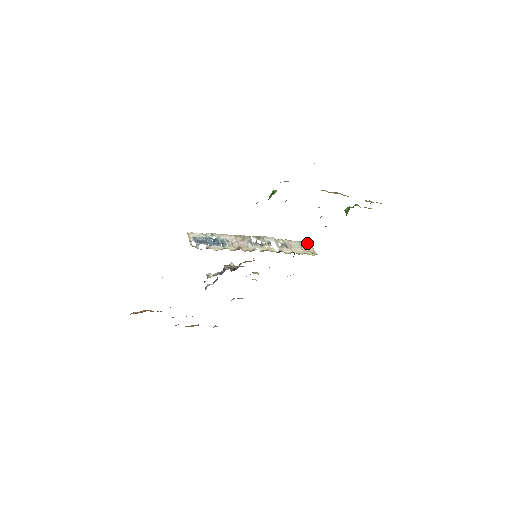
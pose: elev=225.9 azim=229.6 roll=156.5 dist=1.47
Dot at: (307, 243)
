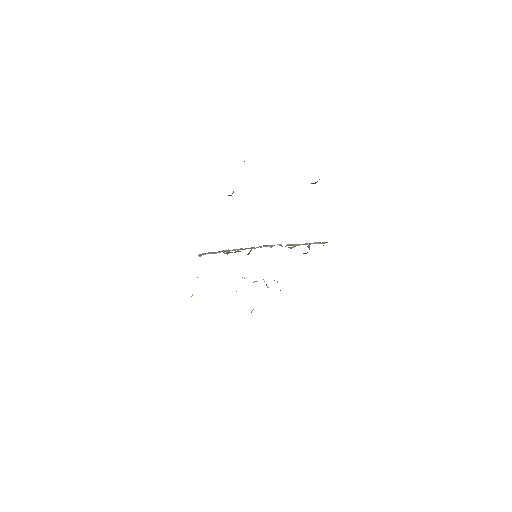
Dot at: (323, 242)
